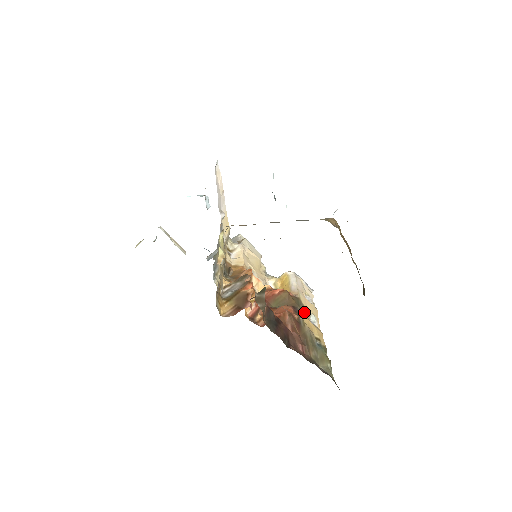
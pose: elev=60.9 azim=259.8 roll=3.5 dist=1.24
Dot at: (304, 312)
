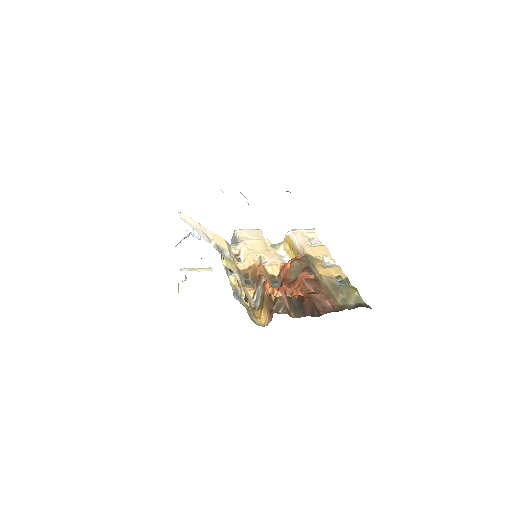
Dot at: (316, 265)
